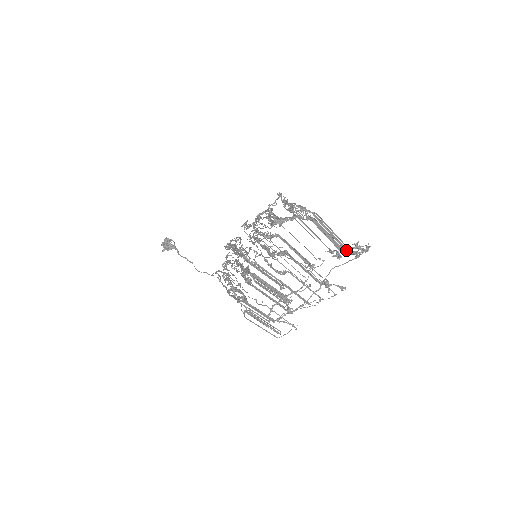
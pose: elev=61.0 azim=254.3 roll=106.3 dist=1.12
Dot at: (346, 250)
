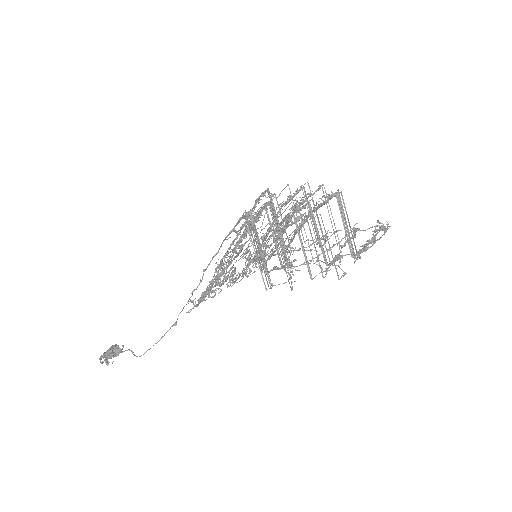
Dot at: (360, 246)
